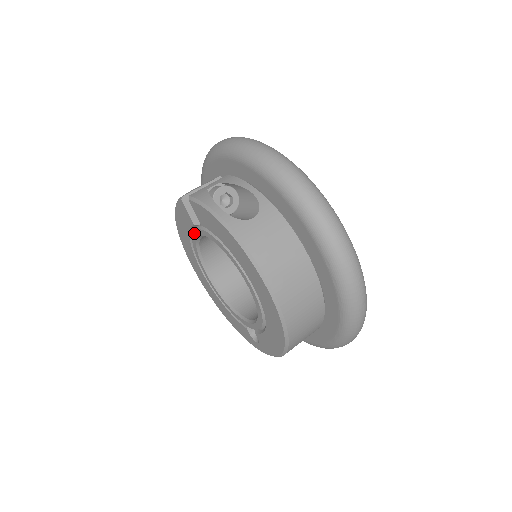
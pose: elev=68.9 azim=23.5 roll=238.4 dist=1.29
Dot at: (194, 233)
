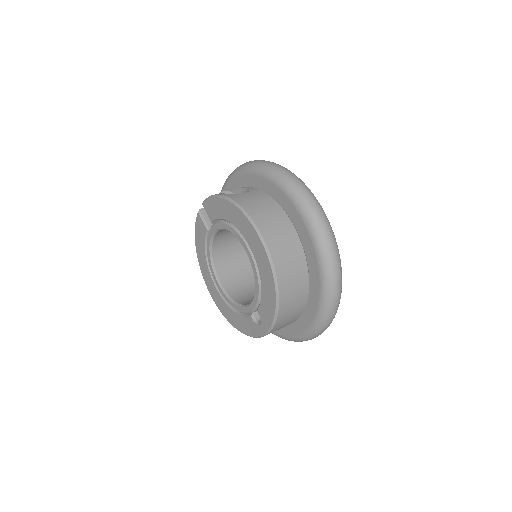
Dot at: (207, 240)
